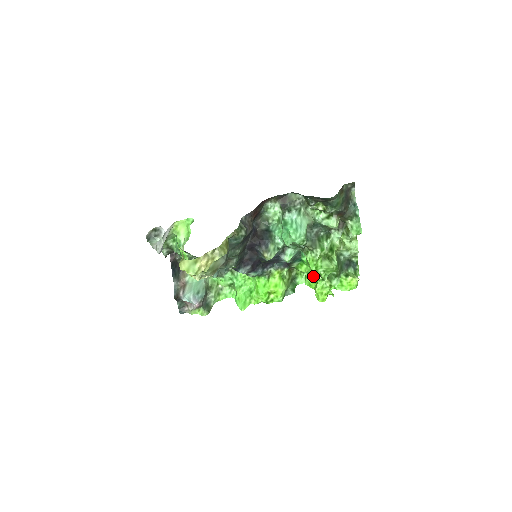
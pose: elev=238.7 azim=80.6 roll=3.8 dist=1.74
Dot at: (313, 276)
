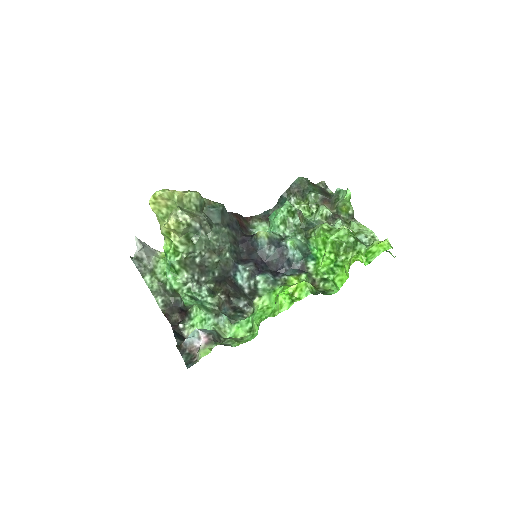
Dot at: (337, 266)
